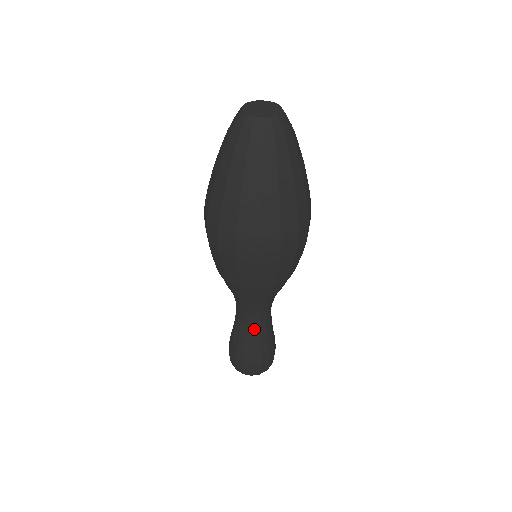
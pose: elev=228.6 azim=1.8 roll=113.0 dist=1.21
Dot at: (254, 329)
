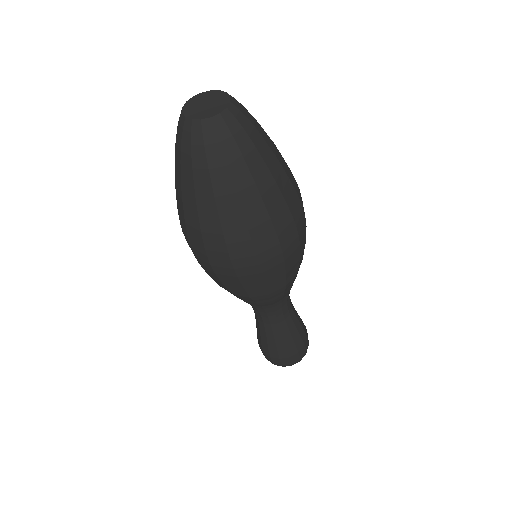
Dot at: (259, 322)
